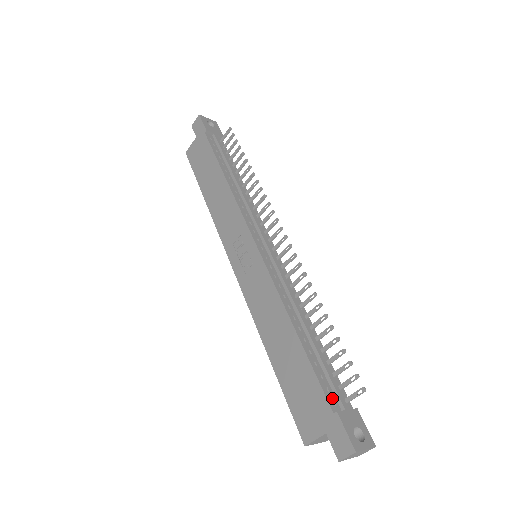
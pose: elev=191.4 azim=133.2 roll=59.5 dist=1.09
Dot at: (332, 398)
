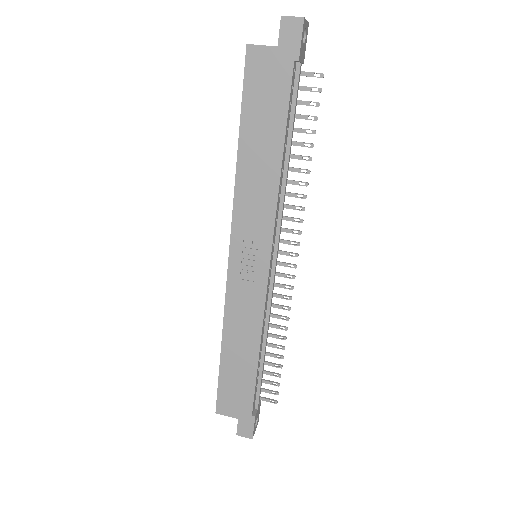
Dot at: (255, 402)
